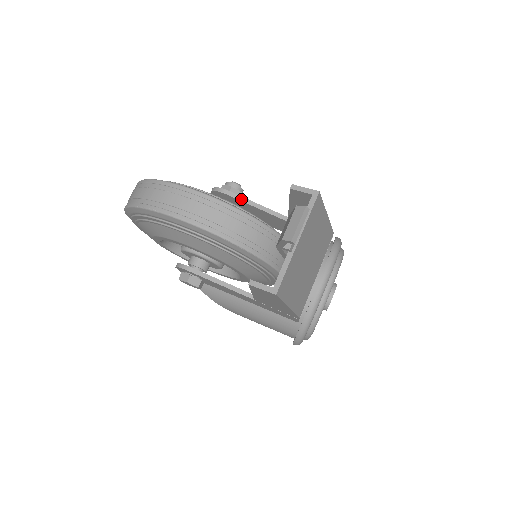
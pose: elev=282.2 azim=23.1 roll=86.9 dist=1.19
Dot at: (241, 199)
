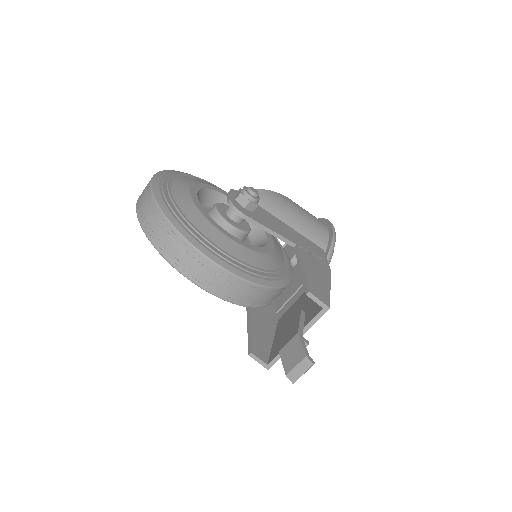
Dot at: (257, 224)
